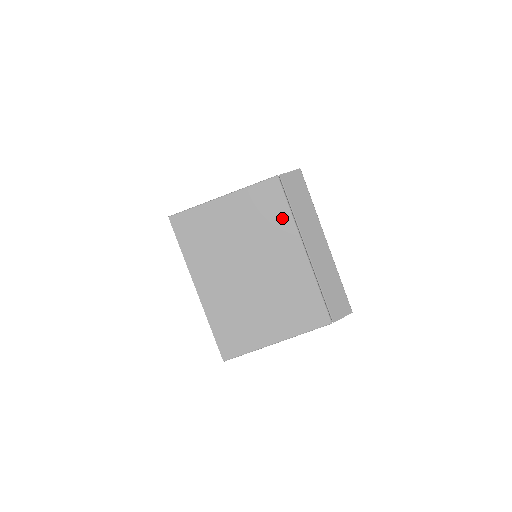
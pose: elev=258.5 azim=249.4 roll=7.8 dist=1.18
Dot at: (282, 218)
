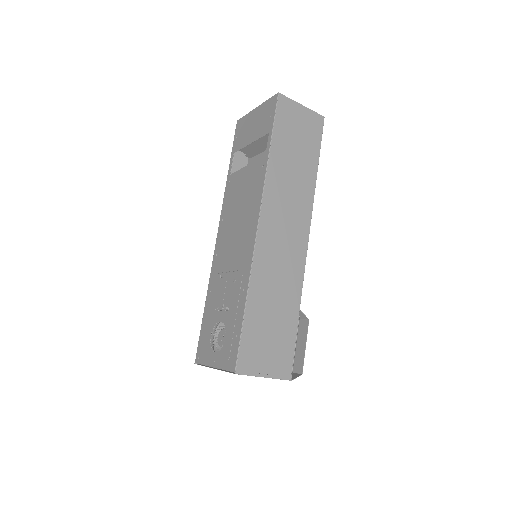
Dot at: occluded
